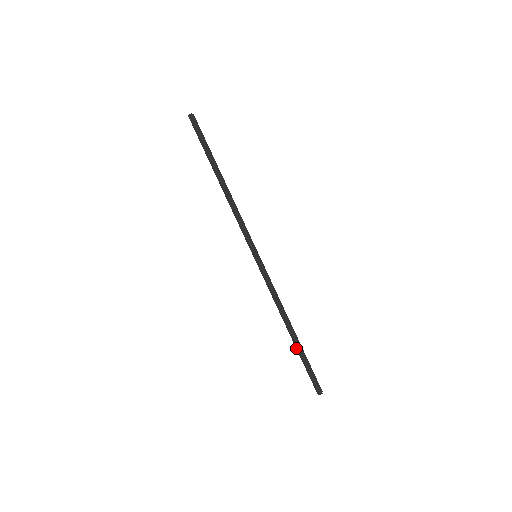
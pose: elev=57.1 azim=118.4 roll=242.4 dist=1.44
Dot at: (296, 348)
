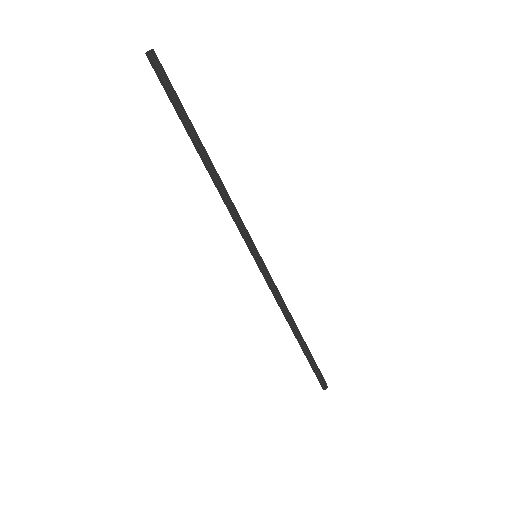
Dot at: (302, 350)
